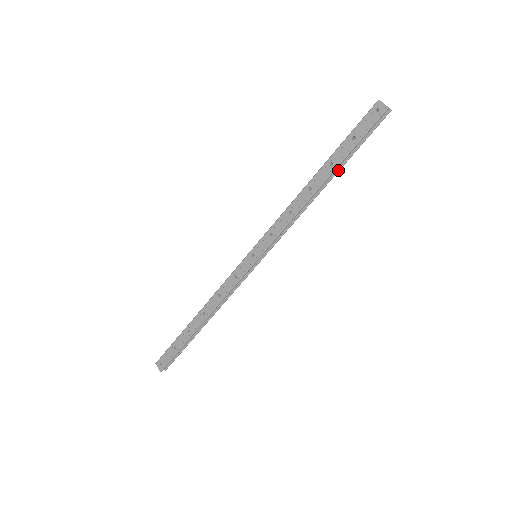
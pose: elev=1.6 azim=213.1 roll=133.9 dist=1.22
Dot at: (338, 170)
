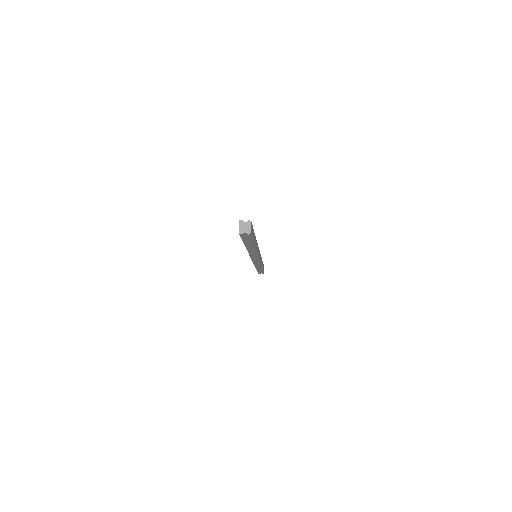
Dot at: (252, 246)
